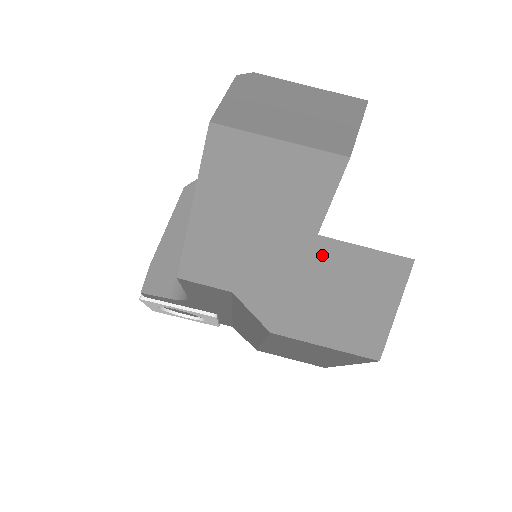
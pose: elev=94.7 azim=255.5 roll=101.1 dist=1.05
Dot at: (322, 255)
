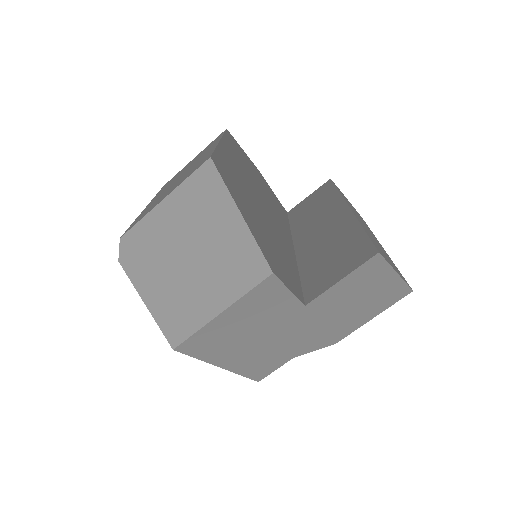
Dot at: (320, 306)
